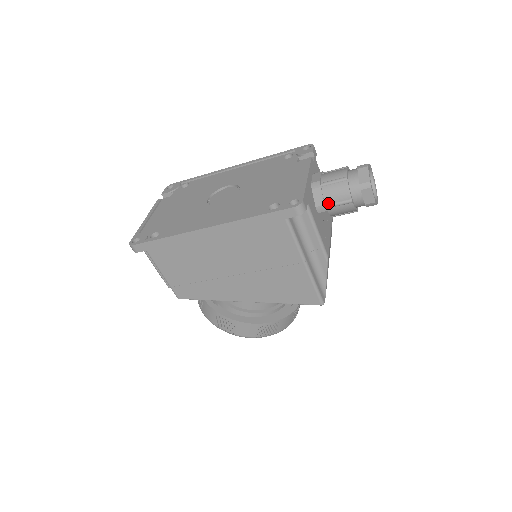
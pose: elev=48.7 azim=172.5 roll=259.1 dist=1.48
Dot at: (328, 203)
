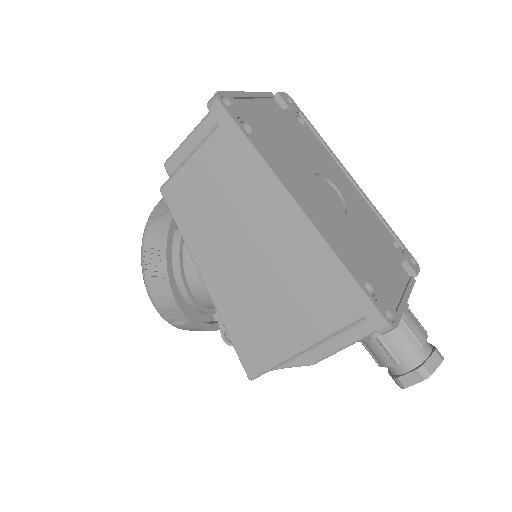
Dot at: (384, 337)
